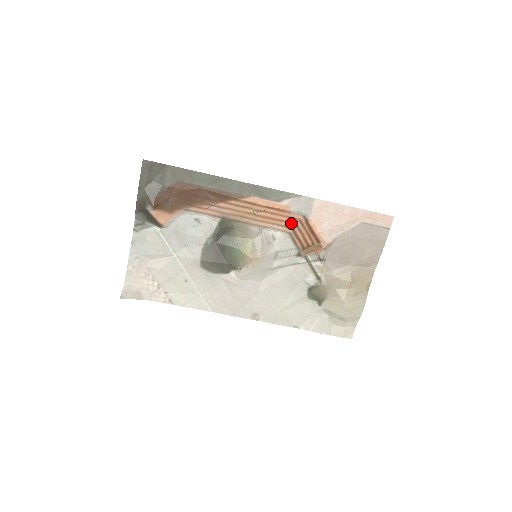
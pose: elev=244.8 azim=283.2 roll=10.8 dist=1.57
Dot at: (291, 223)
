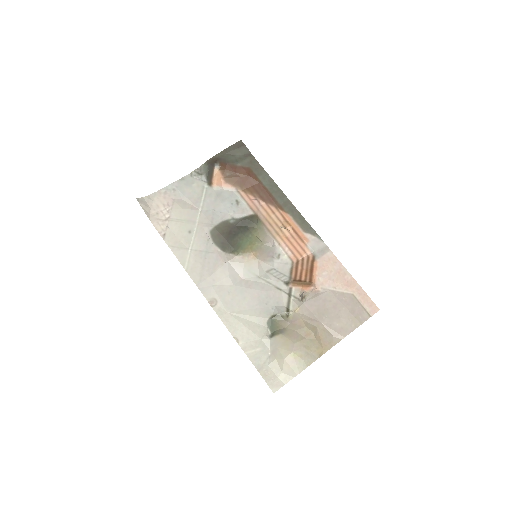
Dot at: (300, 255)
